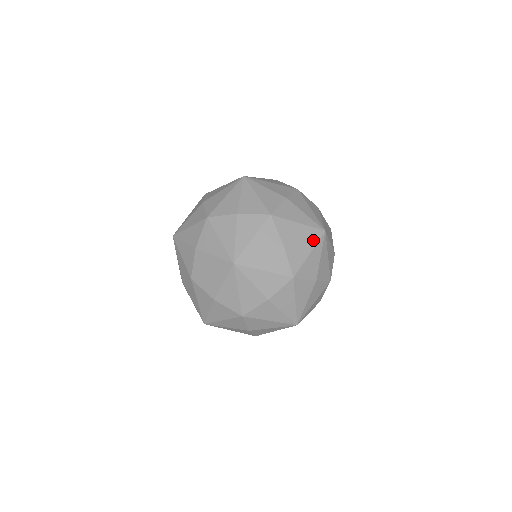
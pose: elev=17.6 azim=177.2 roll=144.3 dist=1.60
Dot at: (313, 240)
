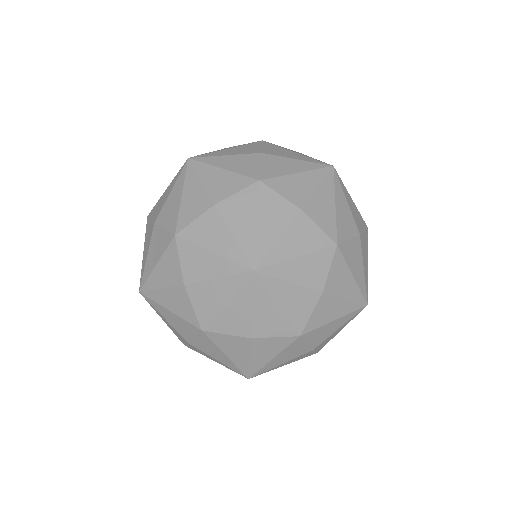
Dot at: (228, 367)
